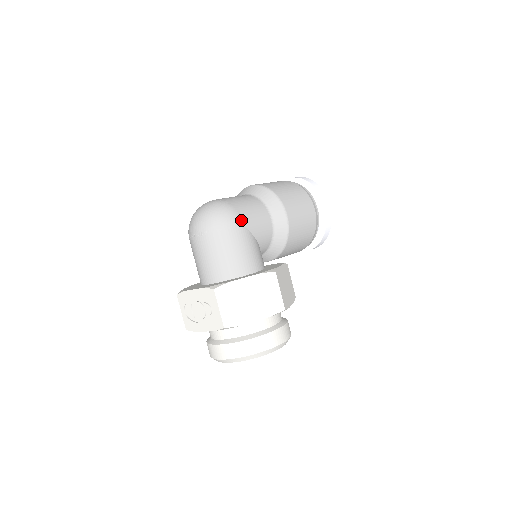
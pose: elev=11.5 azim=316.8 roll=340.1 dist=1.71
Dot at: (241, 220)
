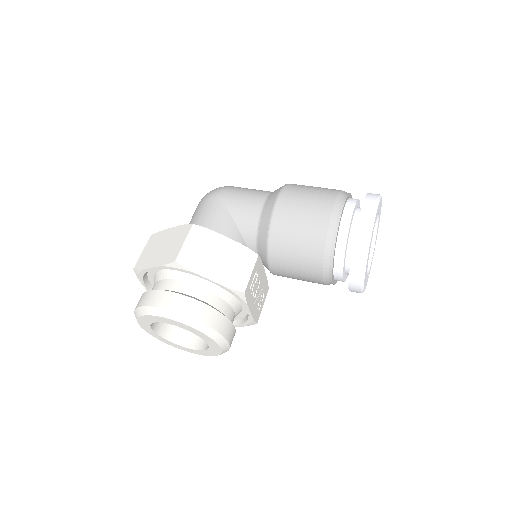
Dot at: (223, 194)
